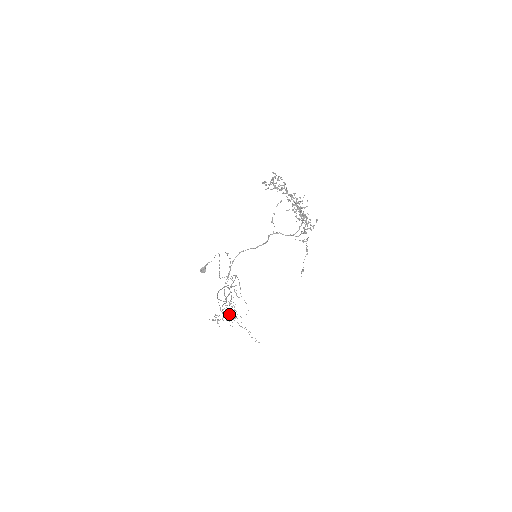
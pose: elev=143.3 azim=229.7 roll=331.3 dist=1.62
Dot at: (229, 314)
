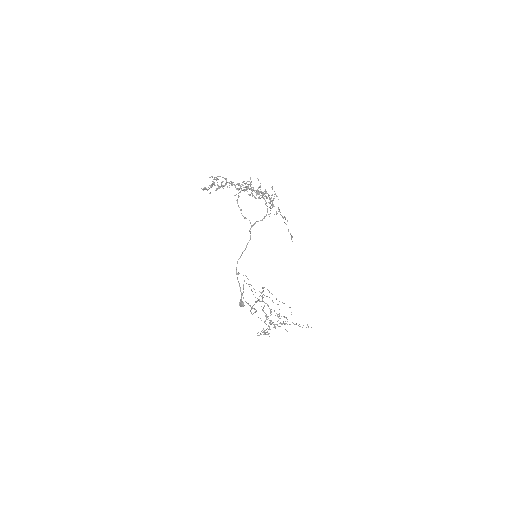
Dot at: occluded
